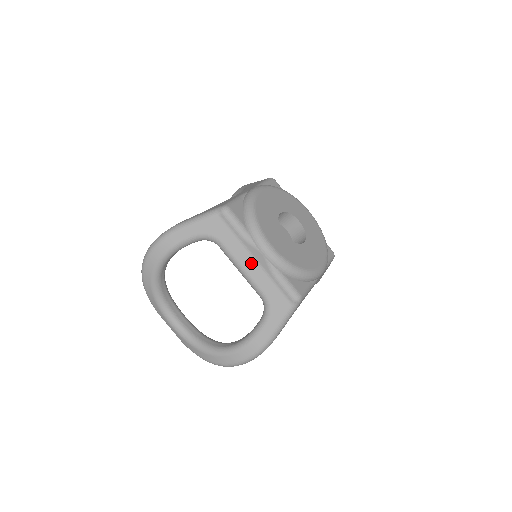
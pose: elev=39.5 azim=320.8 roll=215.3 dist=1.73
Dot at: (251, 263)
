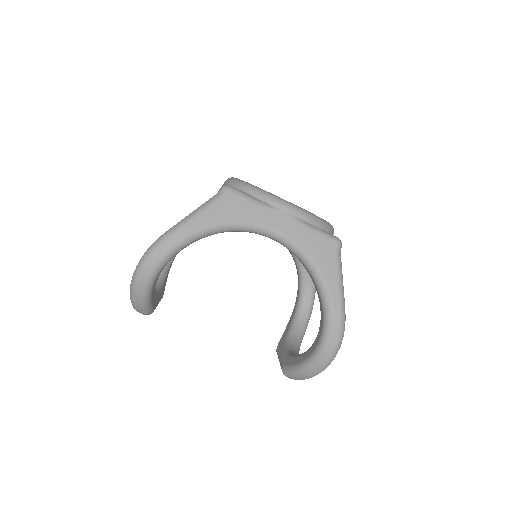
Dot at: occluded
